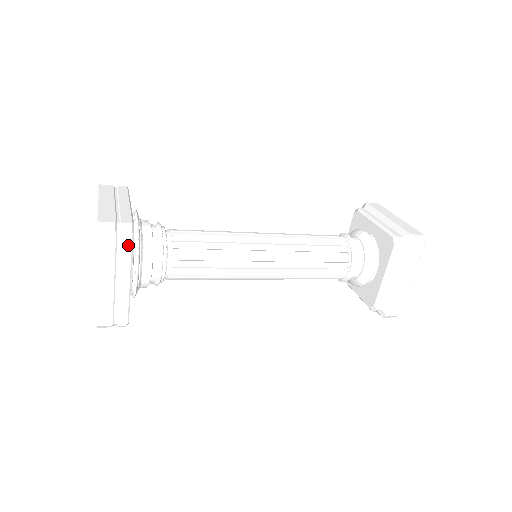
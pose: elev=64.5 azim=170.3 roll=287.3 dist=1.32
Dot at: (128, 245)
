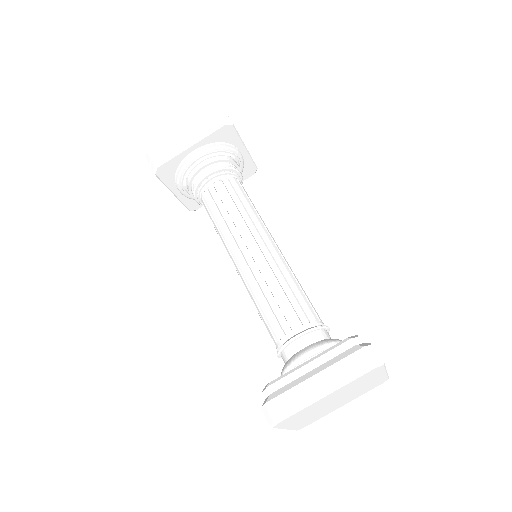
Dot at: (216, 127)
